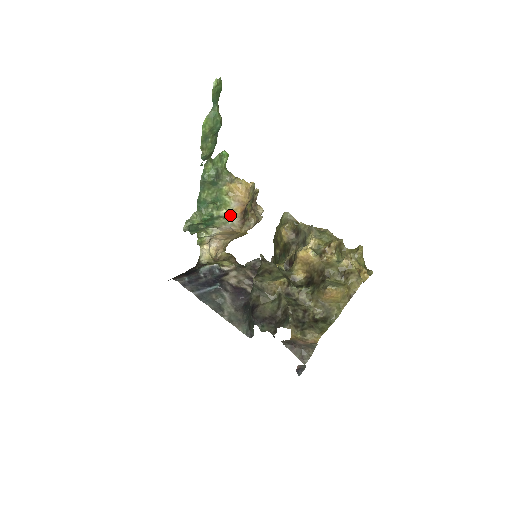
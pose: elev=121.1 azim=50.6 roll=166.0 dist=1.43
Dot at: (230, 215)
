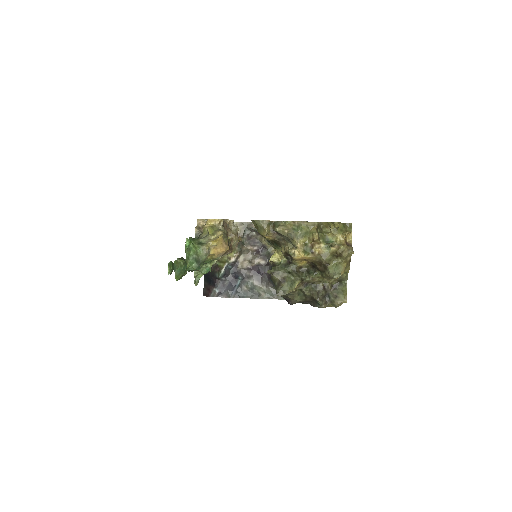
Dot at: (220, 257)
